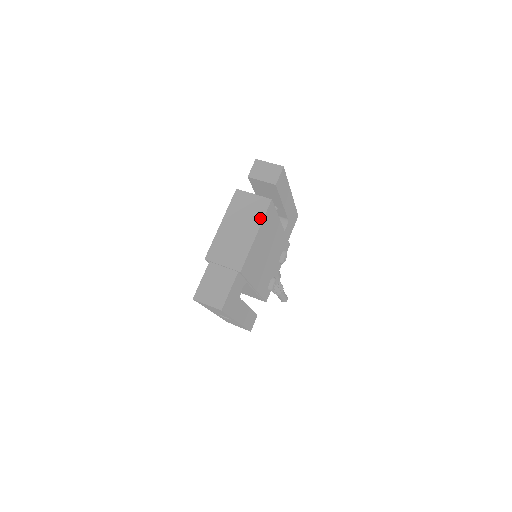
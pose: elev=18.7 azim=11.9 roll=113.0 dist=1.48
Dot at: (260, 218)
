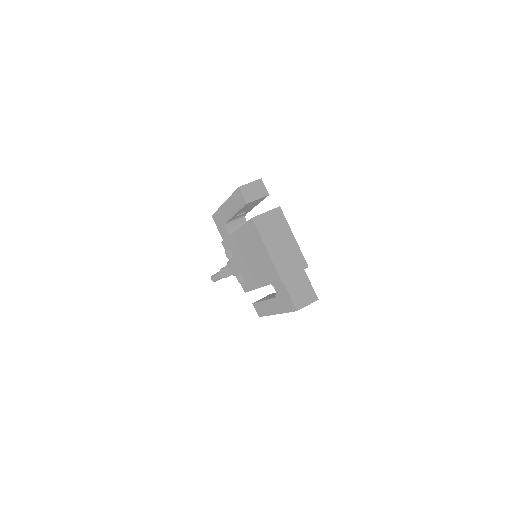
Dot at: (286, 224)
